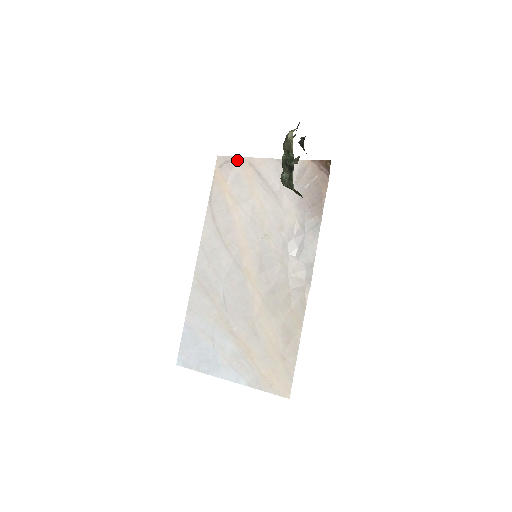
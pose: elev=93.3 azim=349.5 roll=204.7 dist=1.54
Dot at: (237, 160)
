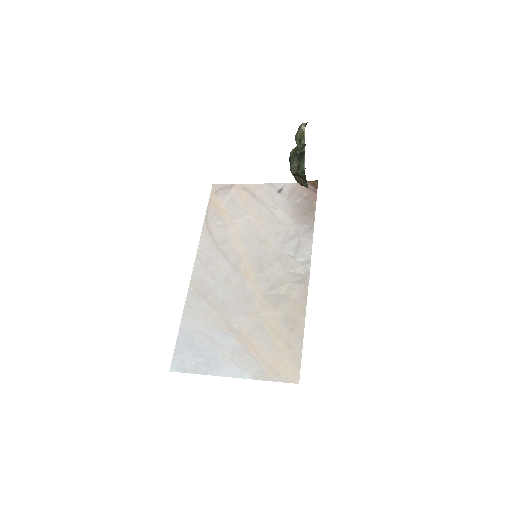
Dot at: (232, 186)
